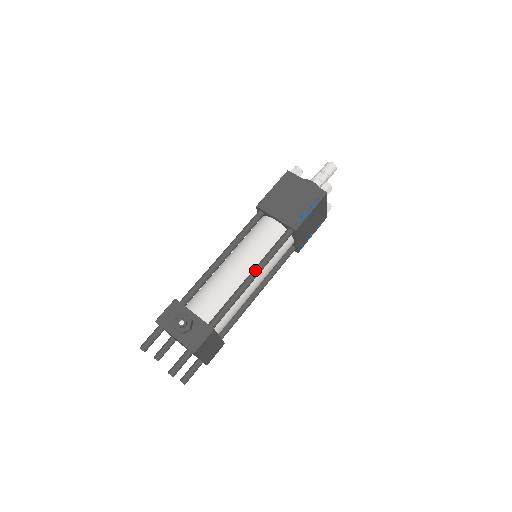
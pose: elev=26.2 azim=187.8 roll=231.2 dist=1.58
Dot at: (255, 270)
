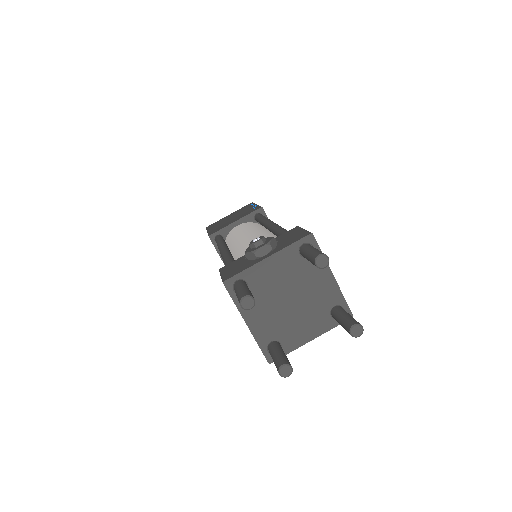
Dot at: (268, 222)
